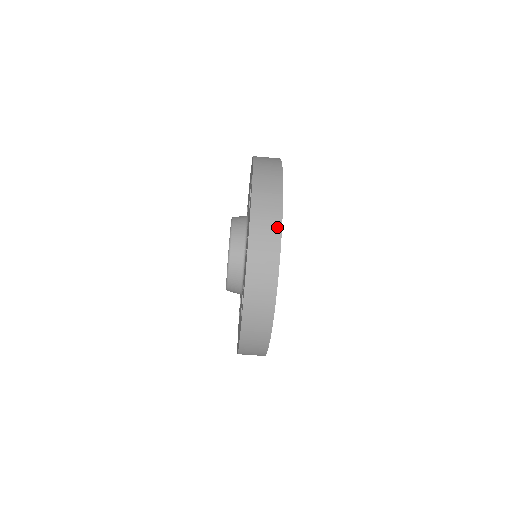
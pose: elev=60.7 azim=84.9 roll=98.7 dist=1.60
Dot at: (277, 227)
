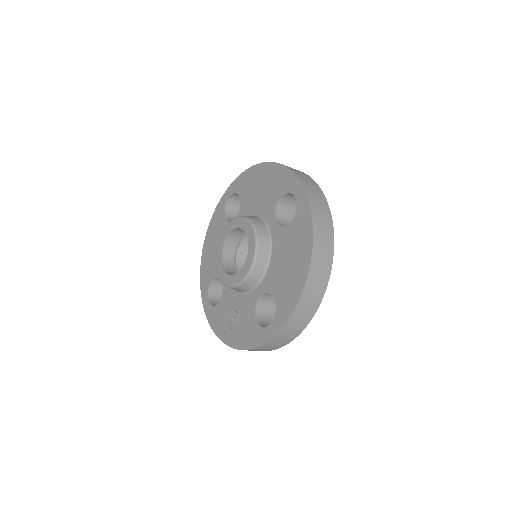
Dot at: occluded
